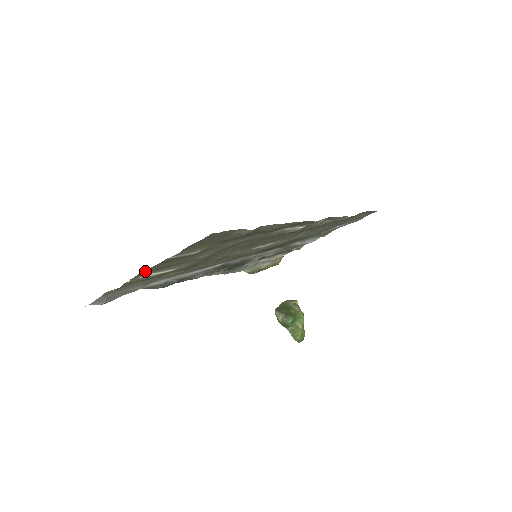
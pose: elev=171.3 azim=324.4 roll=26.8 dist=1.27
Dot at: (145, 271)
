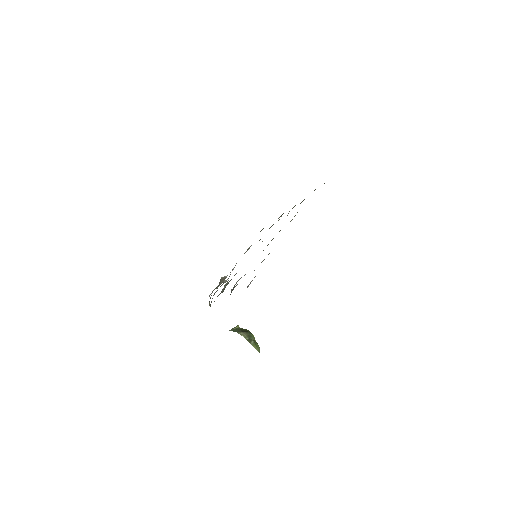
Dot at: occluded
